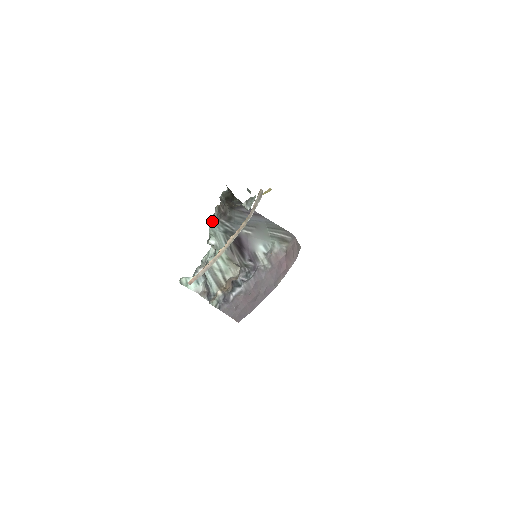
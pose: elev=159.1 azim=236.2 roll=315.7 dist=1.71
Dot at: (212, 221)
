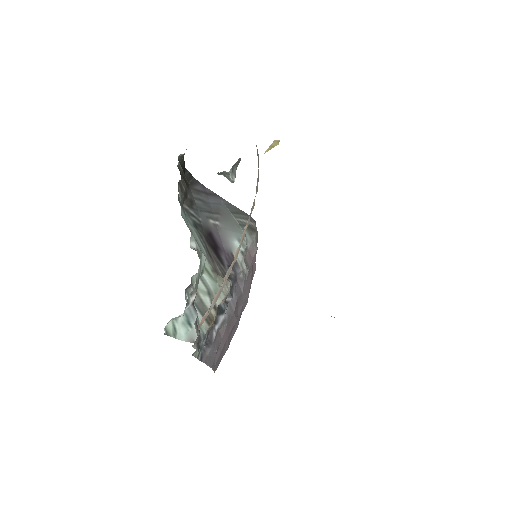
Dot at: occluded
